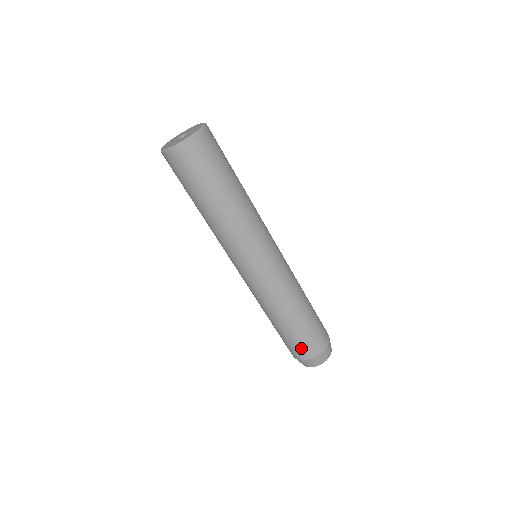
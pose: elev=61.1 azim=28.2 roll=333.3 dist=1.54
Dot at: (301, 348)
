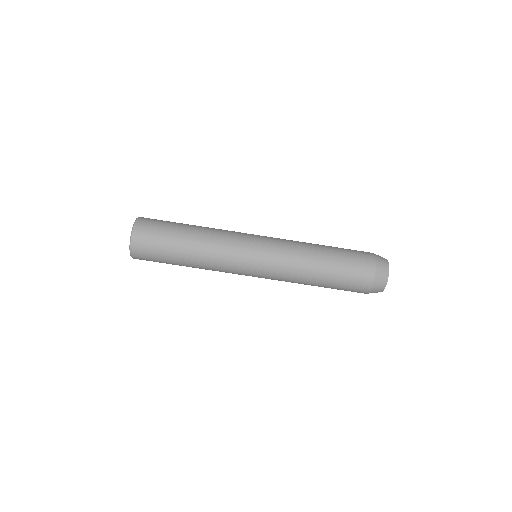
Dot at: (359, 266)
